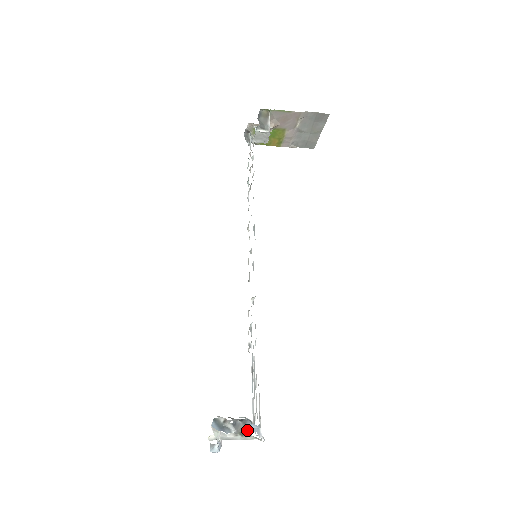
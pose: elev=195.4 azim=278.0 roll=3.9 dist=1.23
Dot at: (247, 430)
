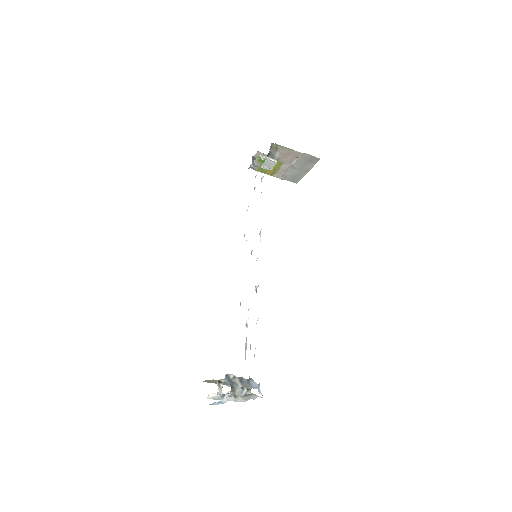
Dot at: (250, 387)
